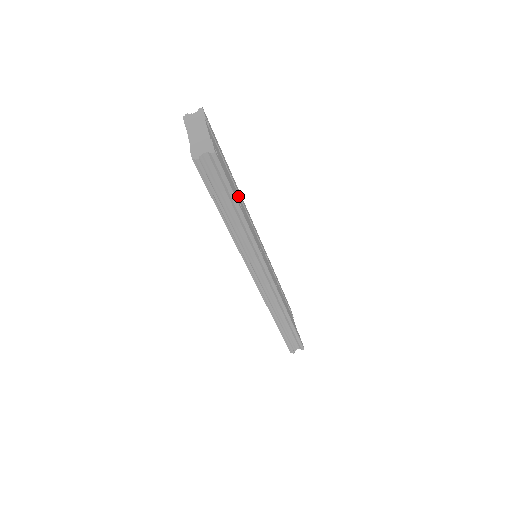
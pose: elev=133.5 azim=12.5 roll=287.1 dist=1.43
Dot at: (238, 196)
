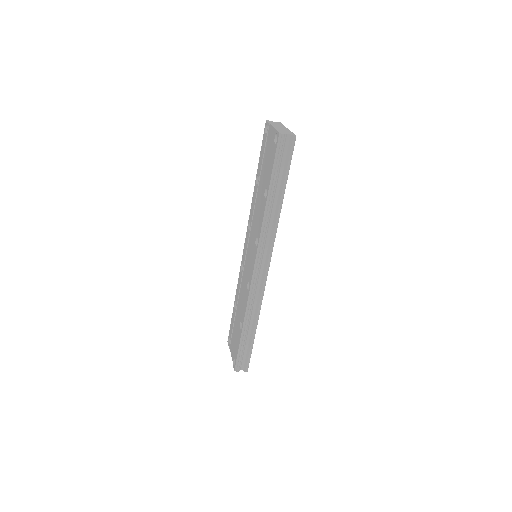
Dot at: occluded
